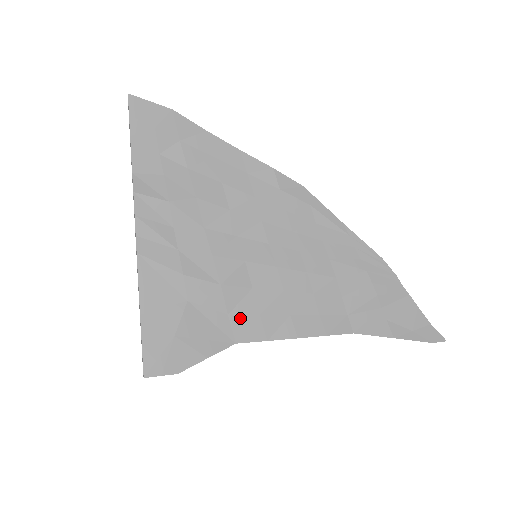
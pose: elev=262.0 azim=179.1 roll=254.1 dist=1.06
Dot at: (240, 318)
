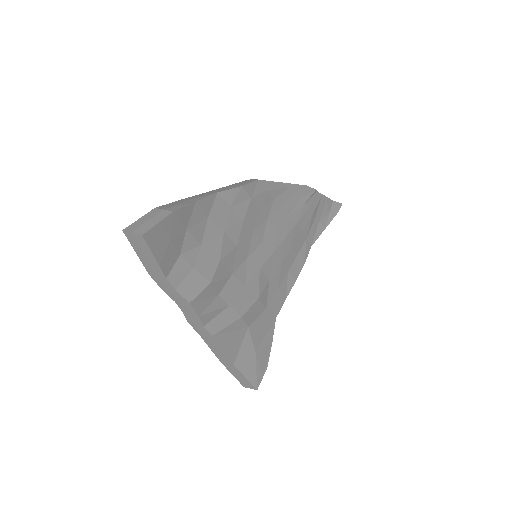
Dot at: (271, 303)
